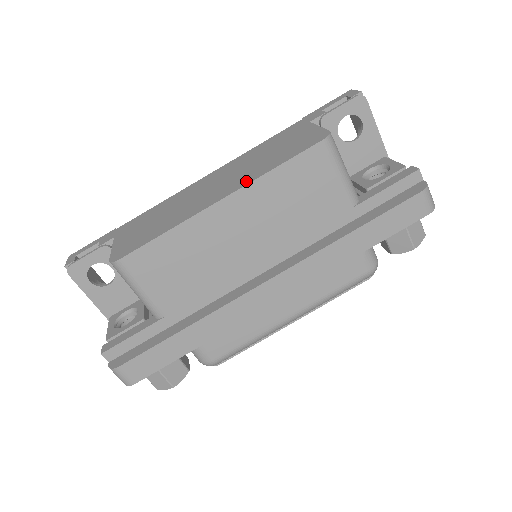
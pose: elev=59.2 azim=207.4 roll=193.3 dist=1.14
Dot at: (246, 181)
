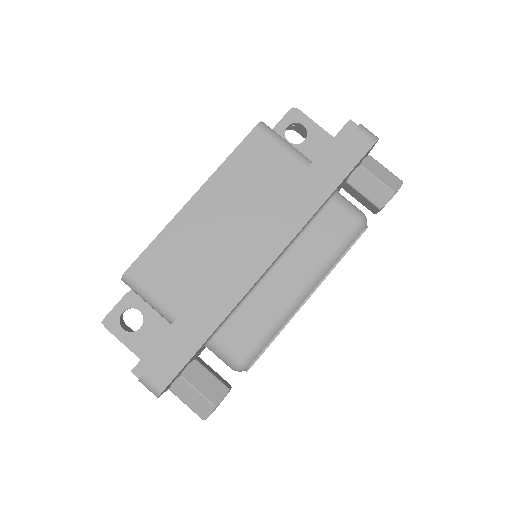
Dot at: (210, 179)
